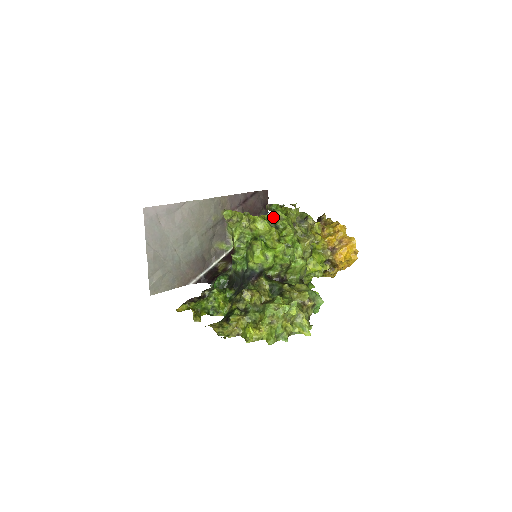
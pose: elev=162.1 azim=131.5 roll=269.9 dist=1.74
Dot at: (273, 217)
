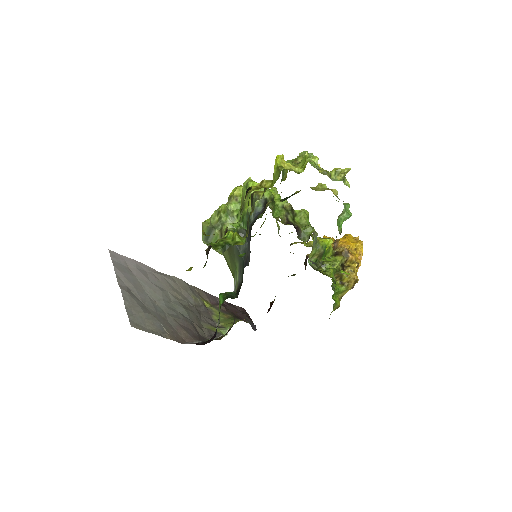
Dot at: occluded
